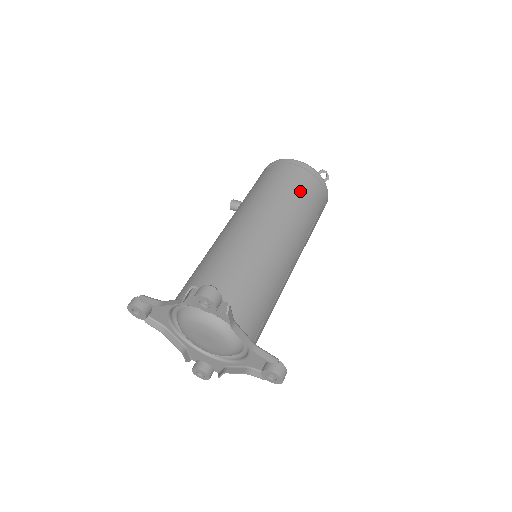
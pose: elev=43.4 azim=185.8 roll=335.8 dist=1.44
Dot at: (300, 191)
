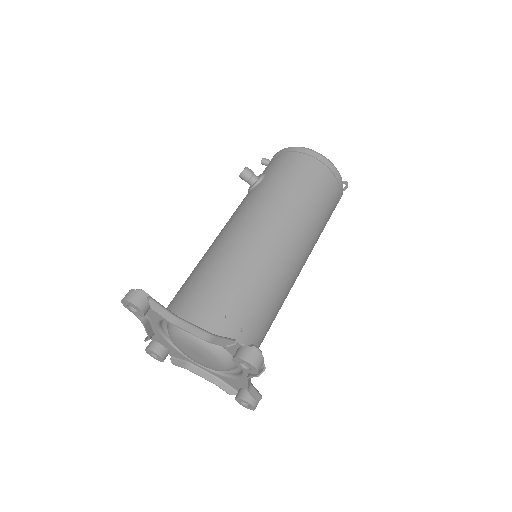
Dot at: (327, 208)
